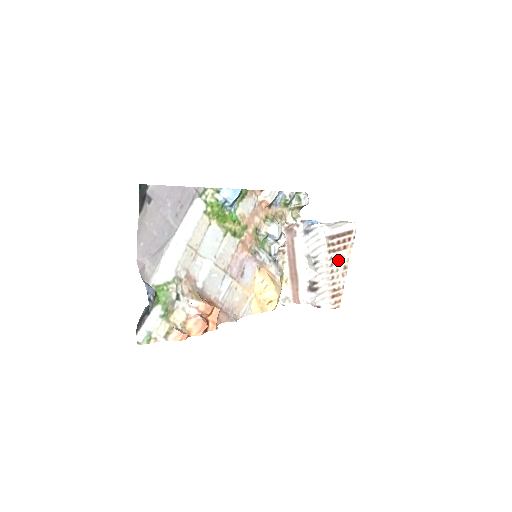
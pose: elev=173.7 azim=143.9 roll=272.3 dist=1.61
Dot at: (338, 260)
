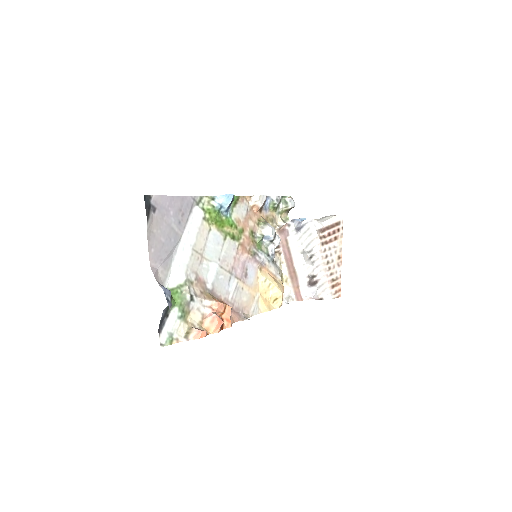
Dot at: (331, 251)
